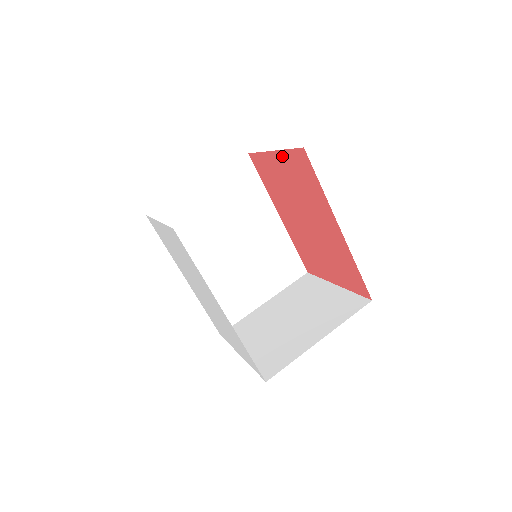
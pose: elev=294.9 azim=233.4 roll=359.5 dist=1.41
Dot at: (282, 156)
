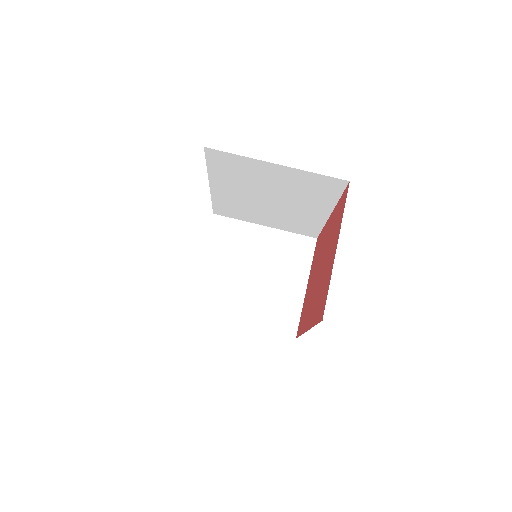
Dot at: (332, 267)
